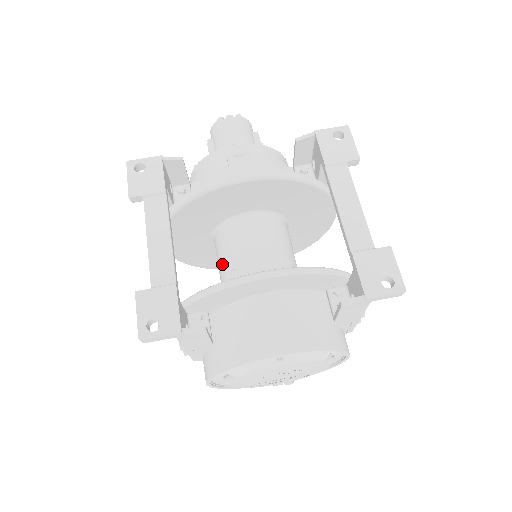
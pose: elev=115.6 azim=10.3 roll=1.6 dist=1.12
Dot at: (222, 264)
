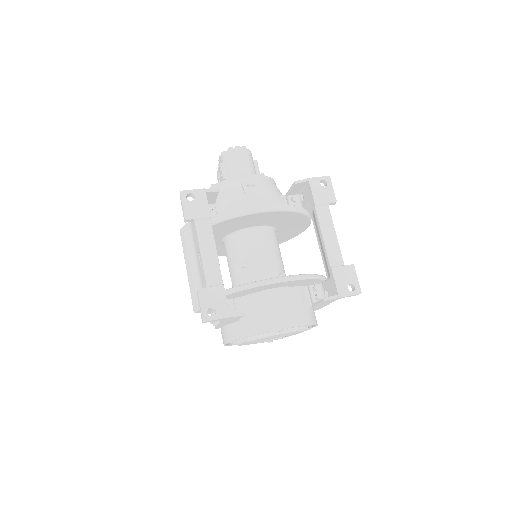
Dot at: (234, 262)
